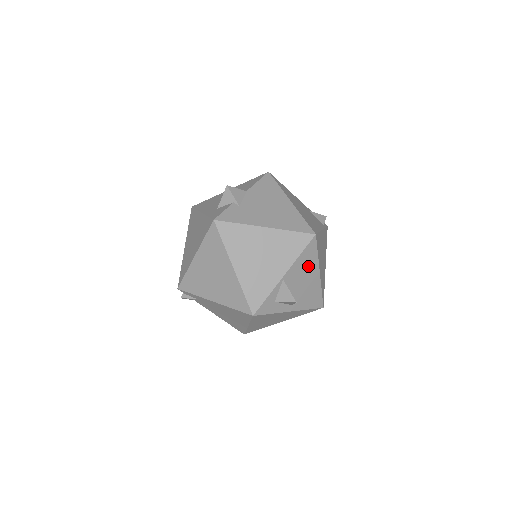
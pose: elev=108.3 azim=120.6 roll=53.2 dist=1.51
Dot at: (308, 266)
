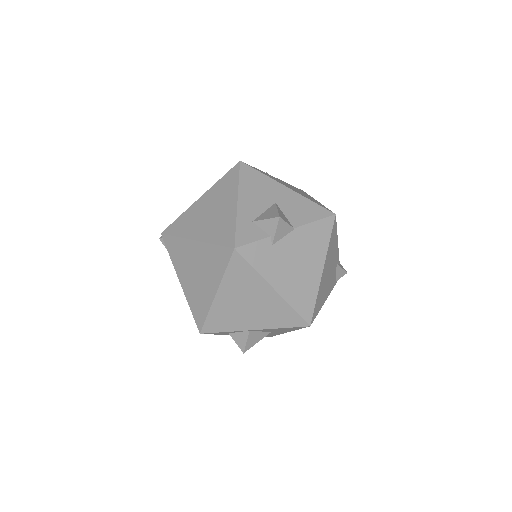
Dot at: (282, 330)
